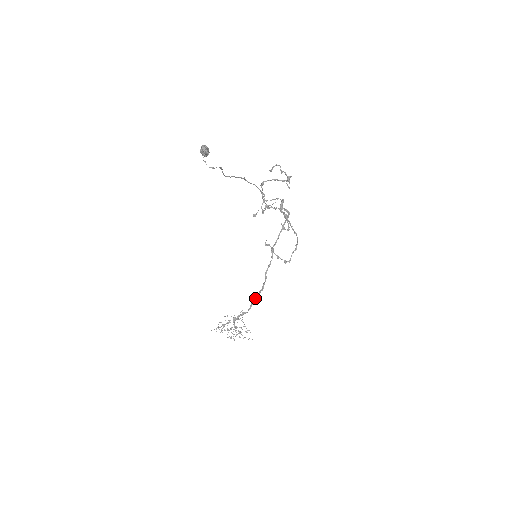
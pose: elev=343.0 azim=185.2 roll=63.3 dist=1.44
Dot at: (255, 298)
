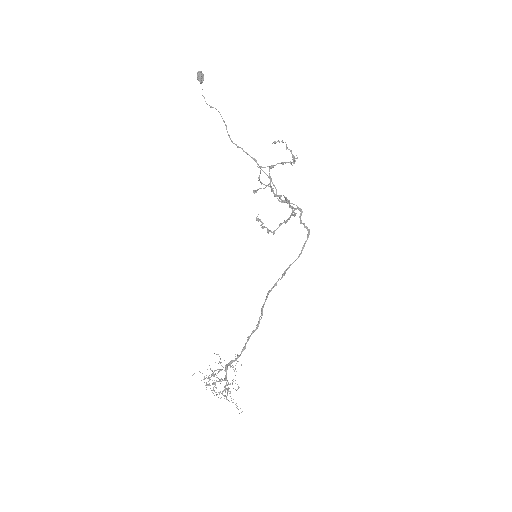
Dot at: (252, 331)
